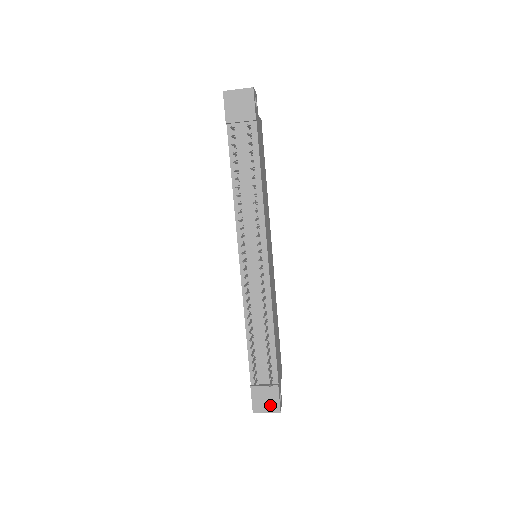
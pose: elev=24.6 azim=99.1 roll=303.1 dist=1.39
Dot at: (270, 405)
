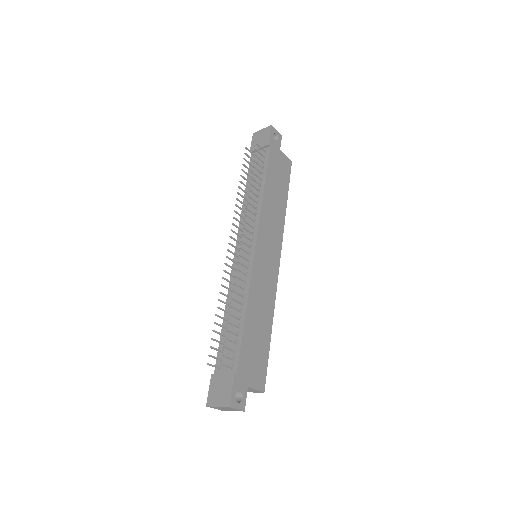
Dot at: (222, 397)
